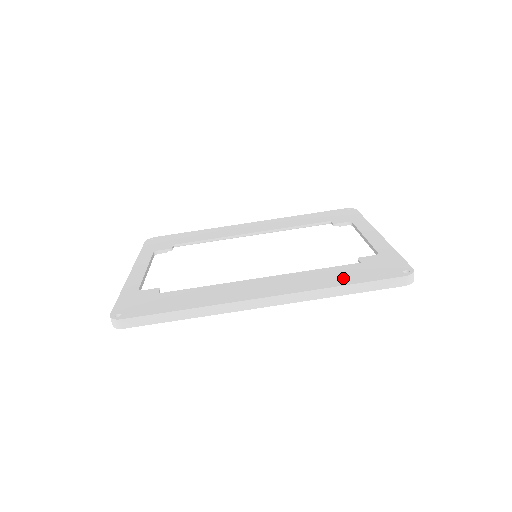
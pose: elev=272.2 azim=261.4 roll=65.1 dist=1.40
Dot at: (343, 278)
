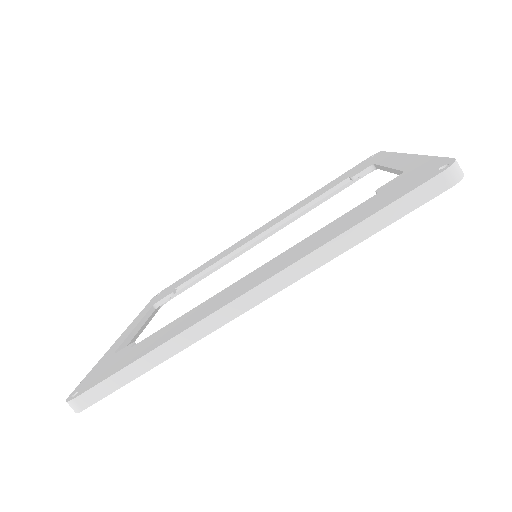
Dot at: (350, 221)
